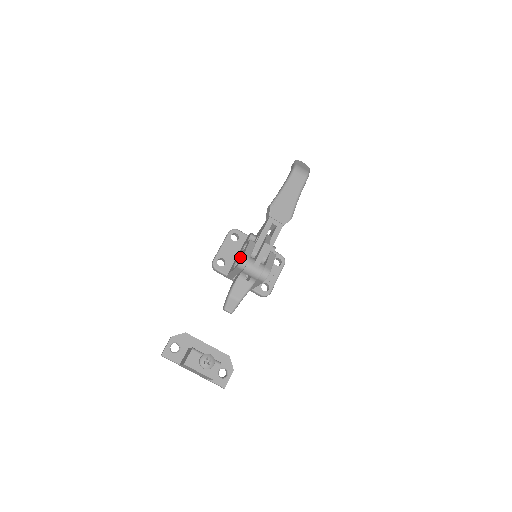
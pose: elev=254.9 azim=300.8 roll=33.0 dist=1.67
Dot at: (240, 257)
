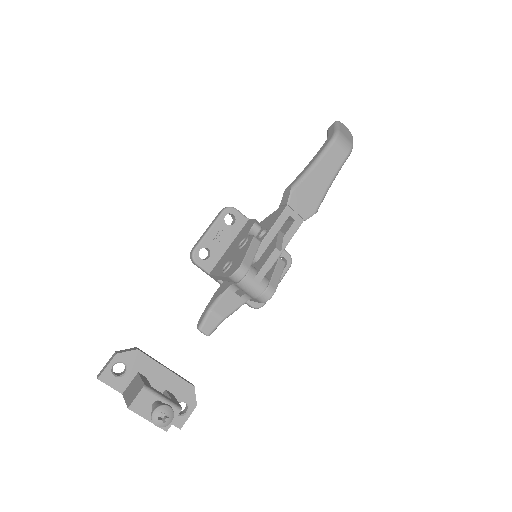
Dot at: (235, 260)
